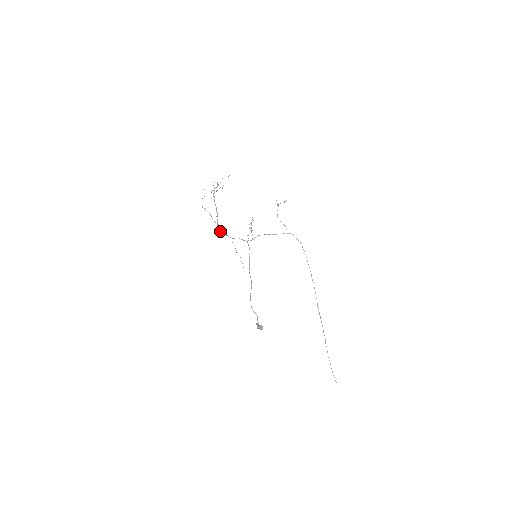
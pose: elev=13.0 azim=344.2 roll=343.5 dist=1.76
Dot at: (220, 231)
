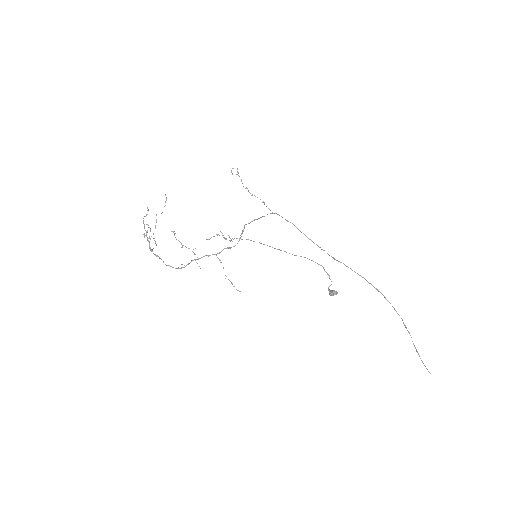
Dot at: (197, 259)
